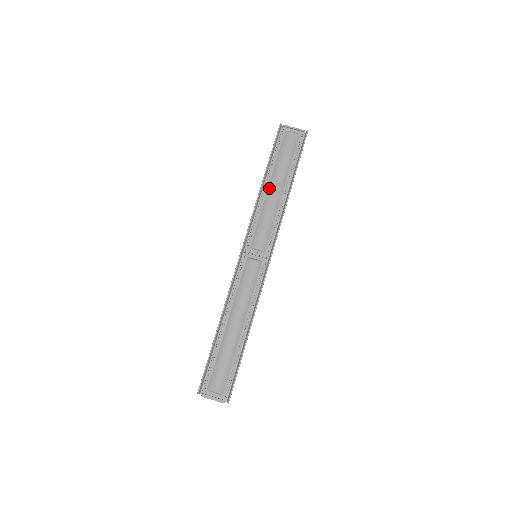
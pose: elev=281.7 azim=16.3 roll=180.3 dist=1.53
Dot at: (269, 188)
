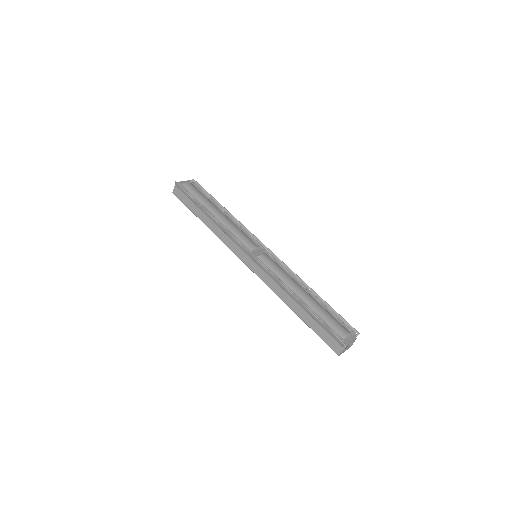
Dot at: (216, 215)
